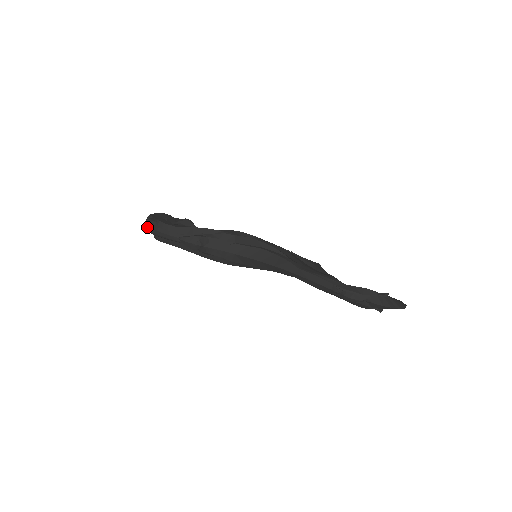
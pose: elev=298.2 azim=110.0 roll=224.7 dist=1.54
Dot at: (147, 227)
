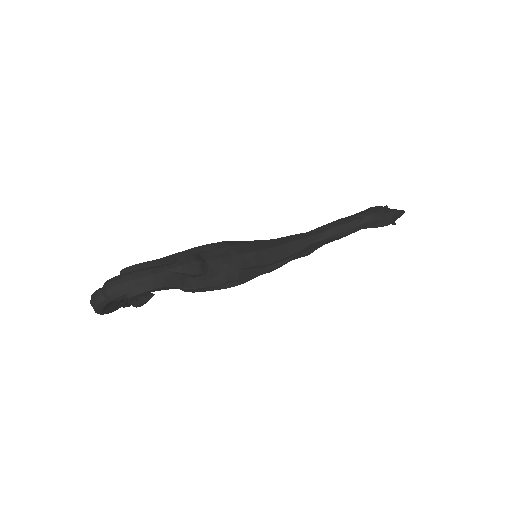
Dot at: (111, 289)
